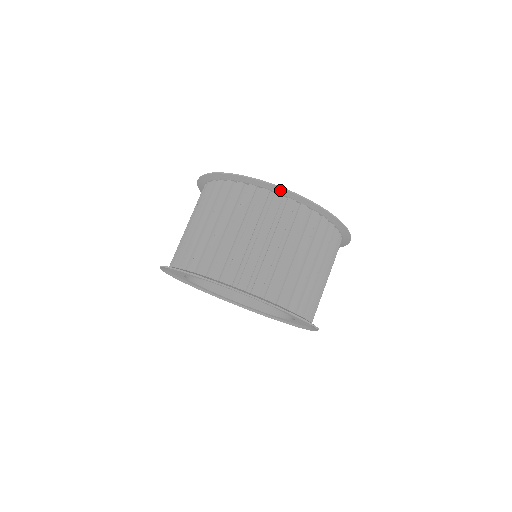
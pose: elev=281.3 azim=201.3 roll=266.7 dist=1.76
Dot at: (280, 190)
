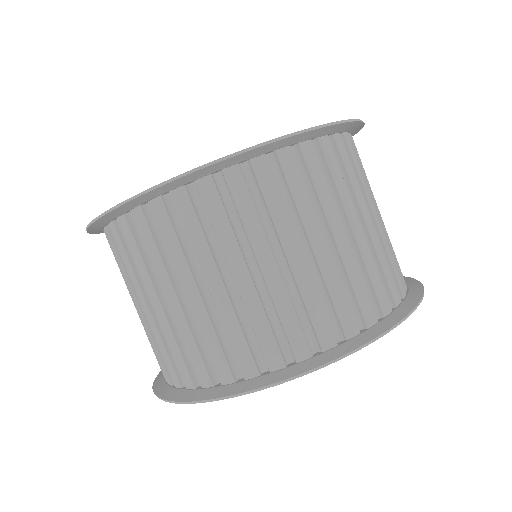
Dot at: (309, 134)
